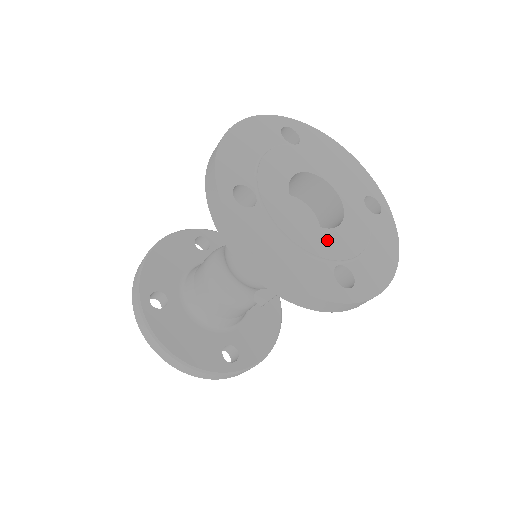
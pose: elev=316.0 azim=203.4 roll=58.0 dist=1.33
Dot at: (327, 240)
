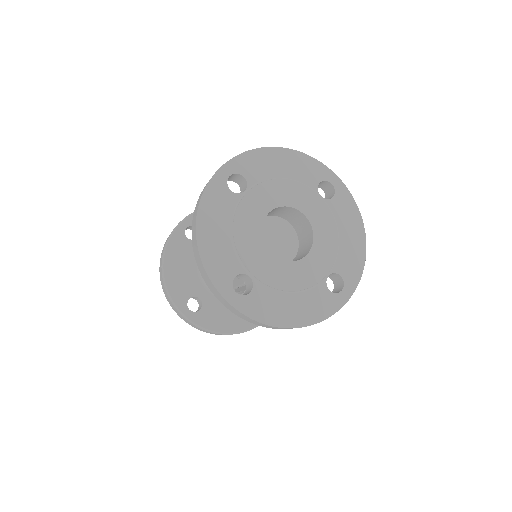
Dot at: (260, 256)
